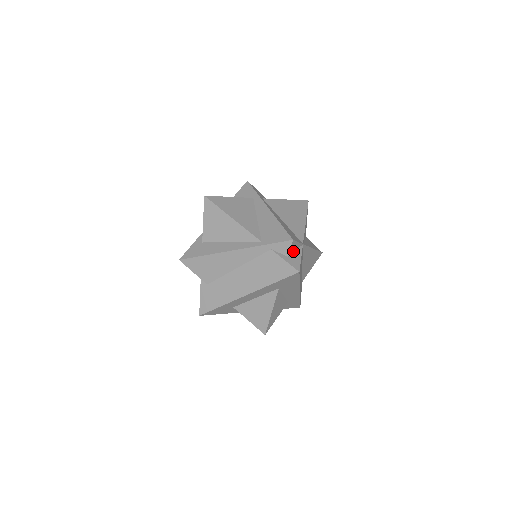
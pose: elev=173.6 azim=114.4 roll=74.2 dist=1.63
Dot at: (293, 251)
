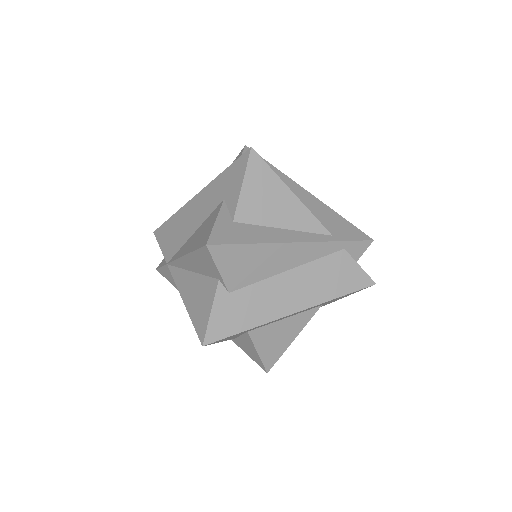
Dot at: occluded
